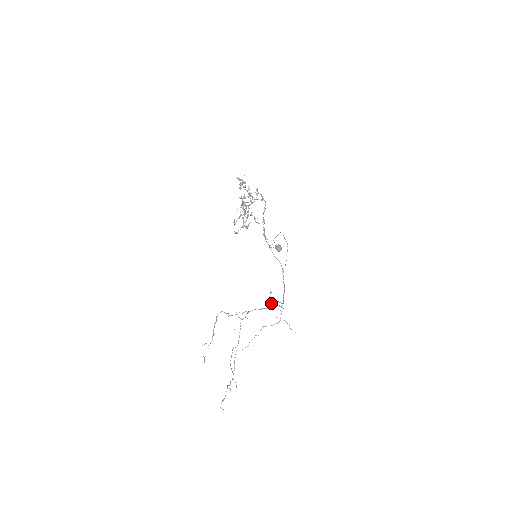
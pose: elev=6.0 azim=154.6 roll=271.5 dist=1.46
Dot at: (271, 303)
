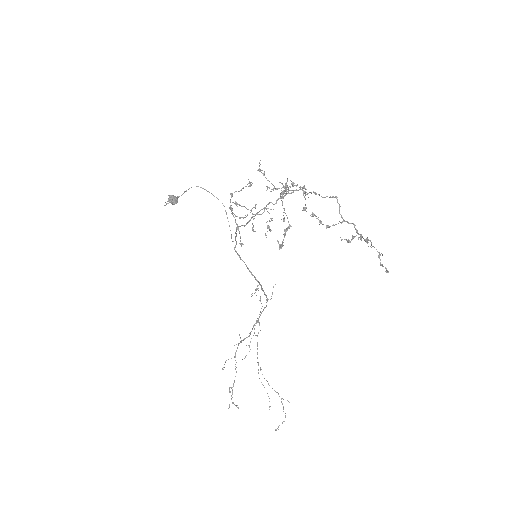
Dot at: (264, 293)
